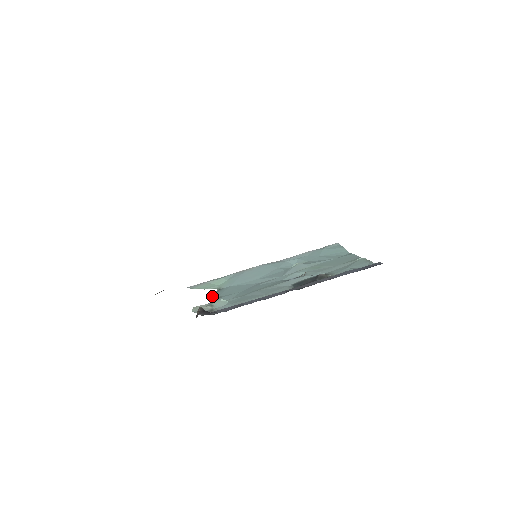
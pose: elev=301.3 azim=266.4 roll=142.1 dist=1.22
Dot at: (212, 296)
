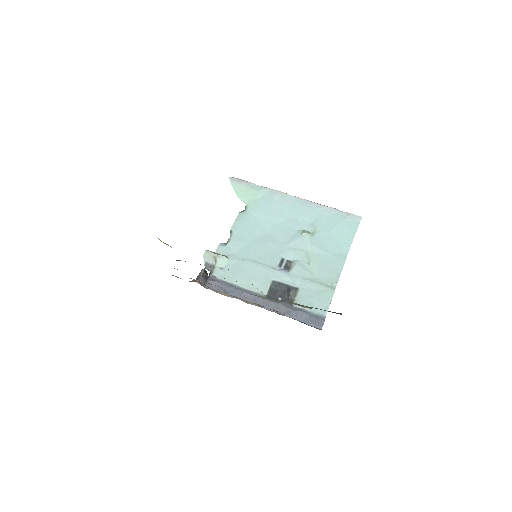
Dot at: (232, 226)
